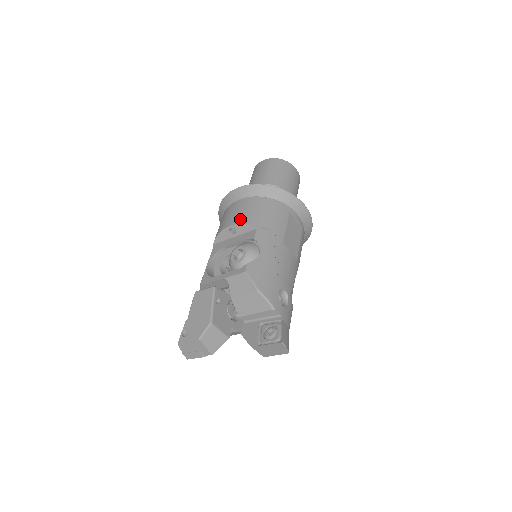
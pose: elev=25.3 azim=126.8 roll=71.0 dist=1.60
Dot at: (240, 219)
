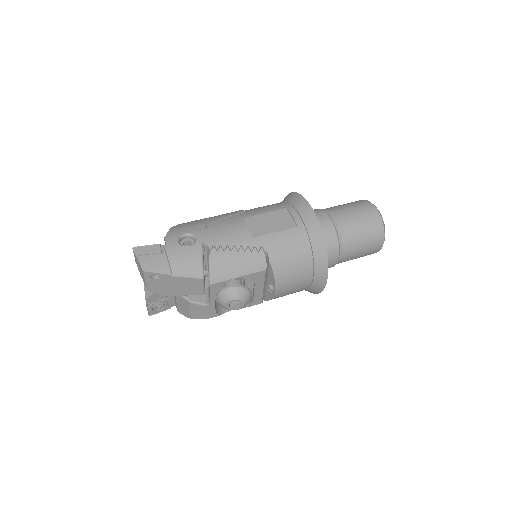
Dot at: occluded
